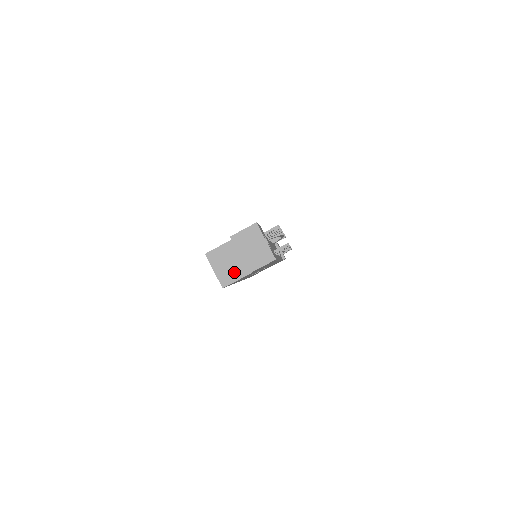
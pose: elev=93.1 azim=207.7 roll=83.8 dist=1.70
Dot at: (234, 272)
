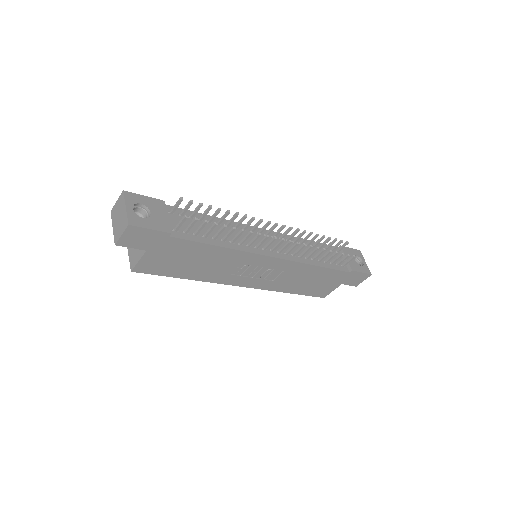
Dot at: (138, 253)
